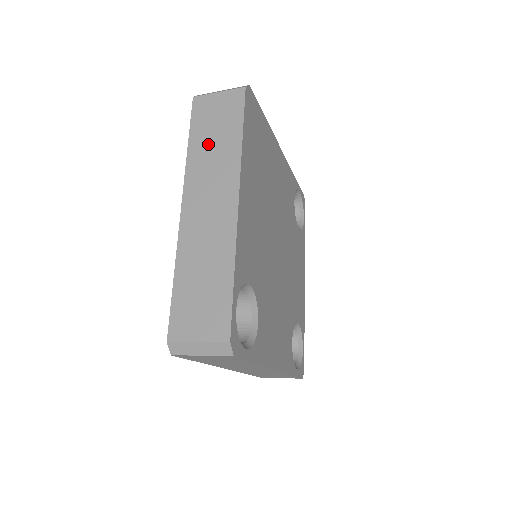
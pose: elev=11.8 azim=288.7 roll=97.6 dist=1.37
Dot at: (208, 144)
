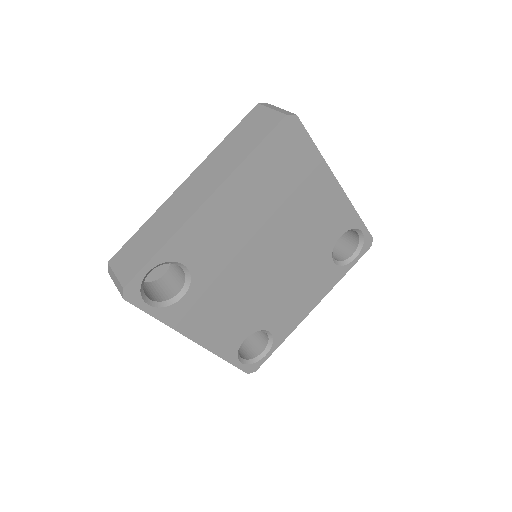
Dot at: (231, 146)
